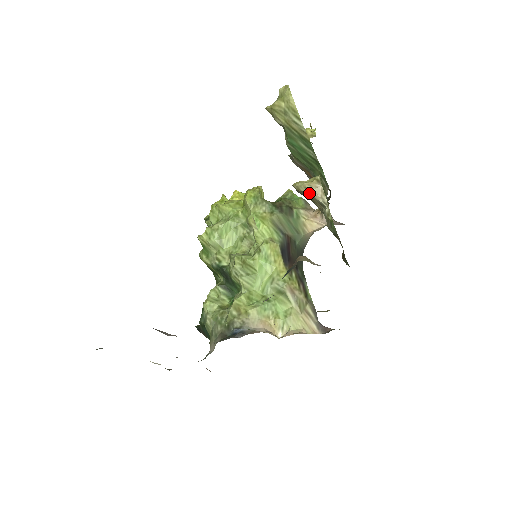
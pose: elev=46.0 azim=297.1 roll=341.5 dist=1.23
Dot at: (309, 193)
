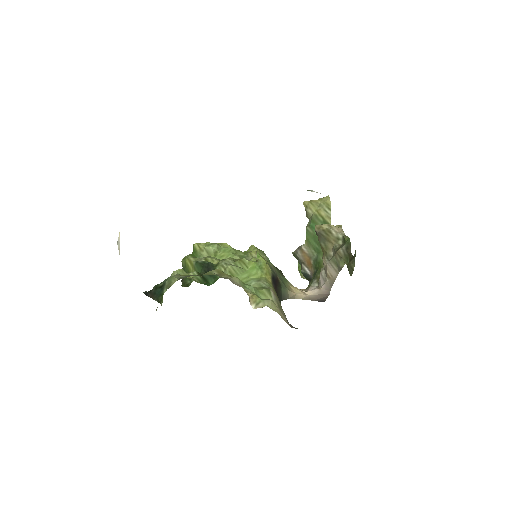
Dot at: (330, 228)
